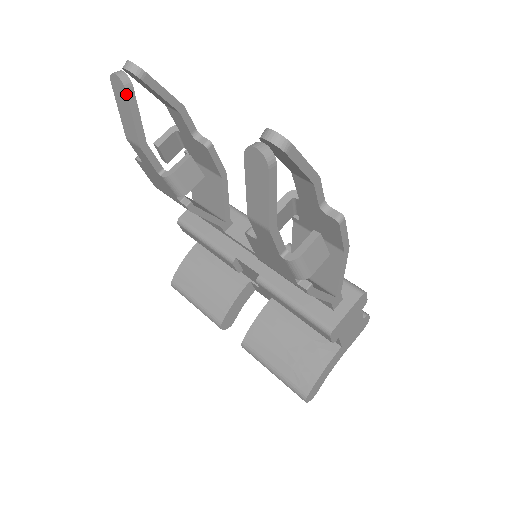
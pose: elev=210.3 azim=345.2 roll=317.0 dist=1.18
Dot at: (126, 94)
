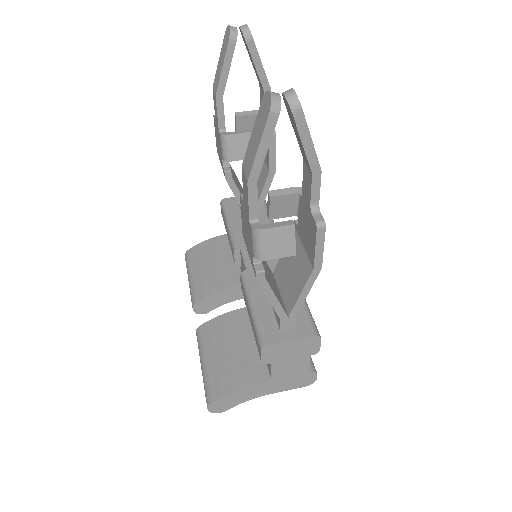
Dot at: (228, 44)
